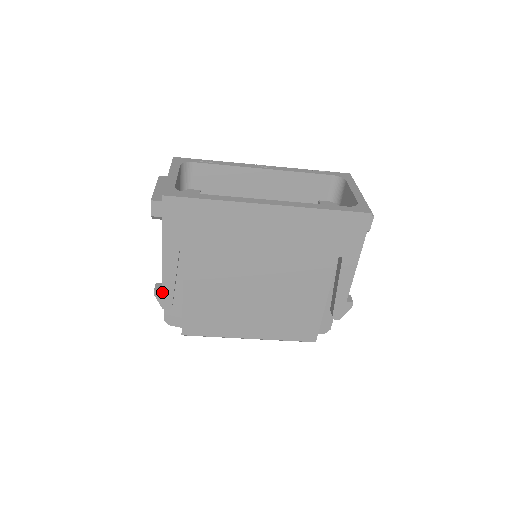
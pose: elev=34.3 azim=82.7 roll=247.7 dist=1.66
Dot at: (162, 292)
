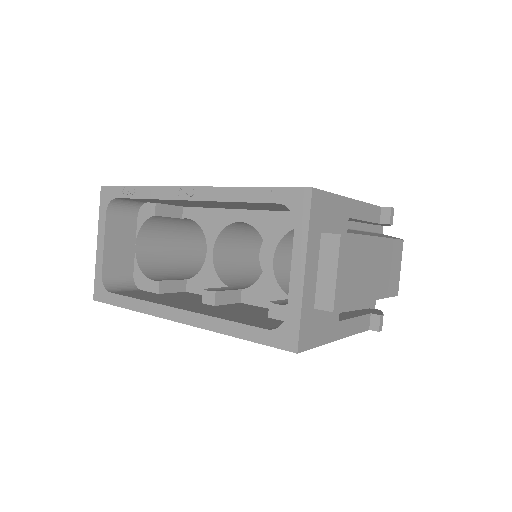
Dot at: occluded
